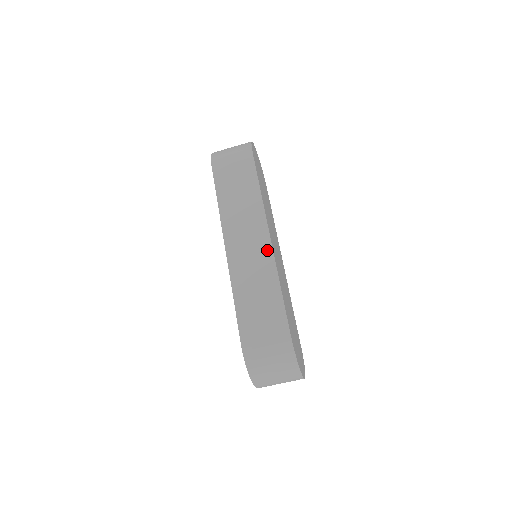
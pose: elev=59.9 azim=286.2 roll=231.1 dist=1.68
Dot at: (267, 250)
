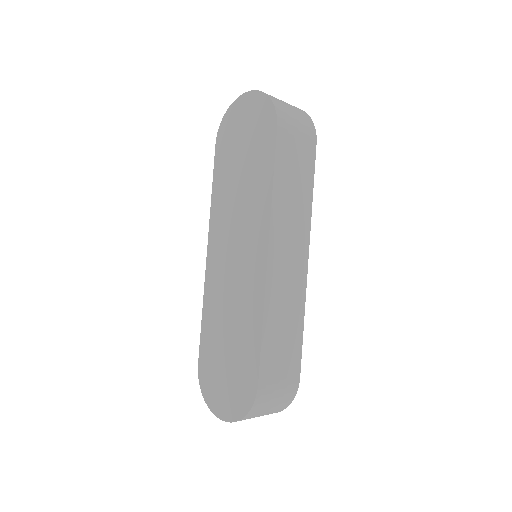
Dot at: (303, 274)
